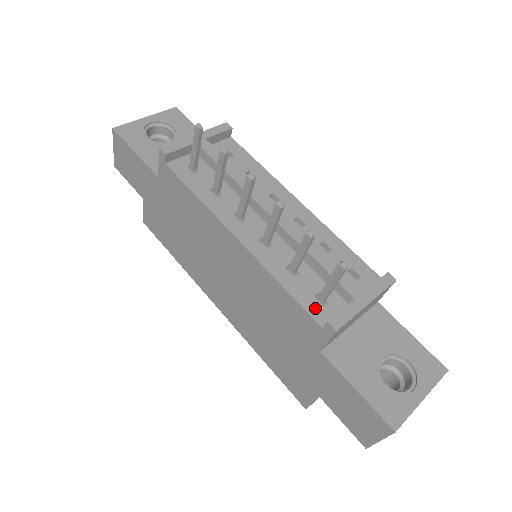
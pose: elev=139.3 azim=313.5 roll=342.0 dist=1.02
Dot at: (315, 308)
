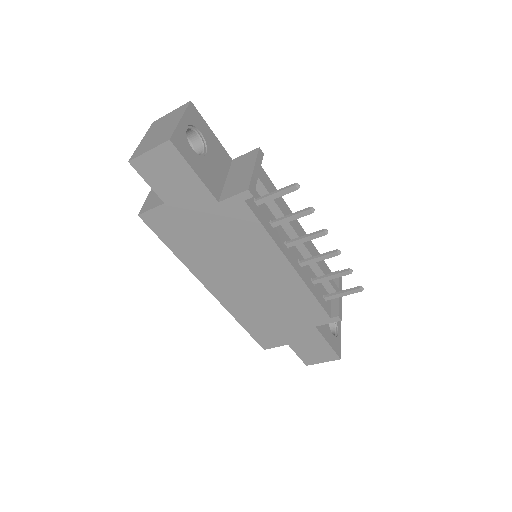
Dot at: (326, 306)
